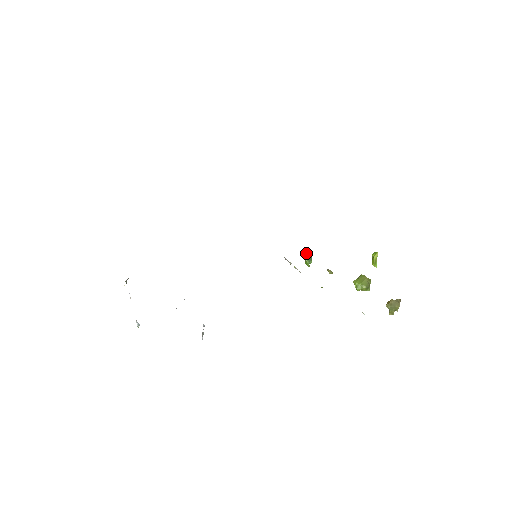
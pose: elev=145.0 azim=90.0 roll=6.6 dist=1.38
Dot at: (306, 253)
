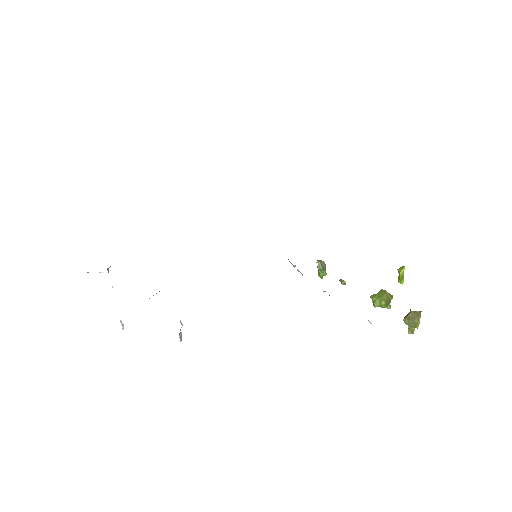
Dot at: (319, 262)
